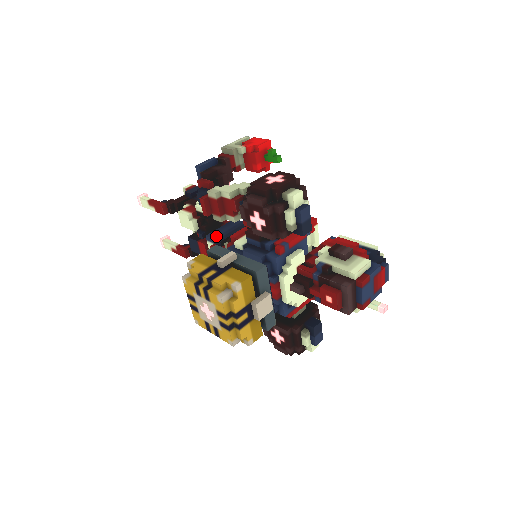
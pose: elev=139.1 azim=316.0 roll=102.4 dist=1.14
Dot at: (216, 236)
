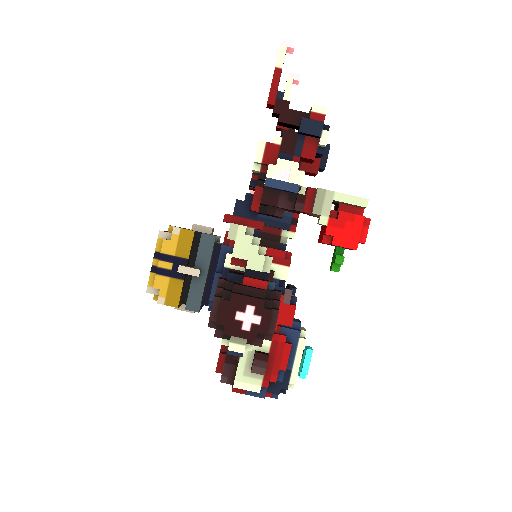
Dot at: occluded
